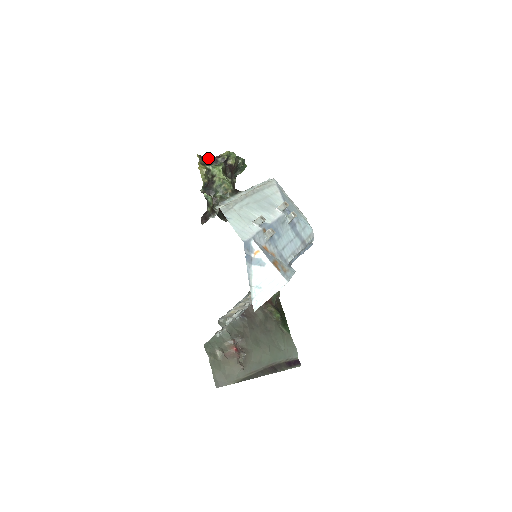
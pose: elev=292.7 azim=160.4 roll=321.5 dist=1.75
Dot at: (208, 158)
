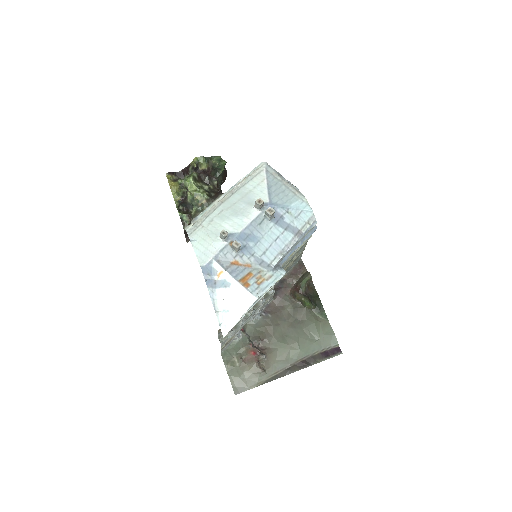
Dot at: (180, 171)
